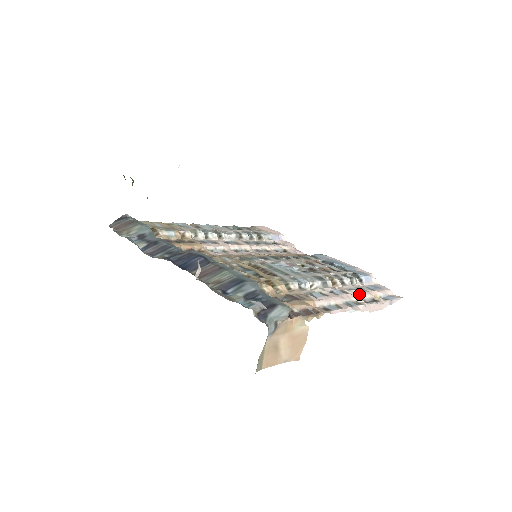
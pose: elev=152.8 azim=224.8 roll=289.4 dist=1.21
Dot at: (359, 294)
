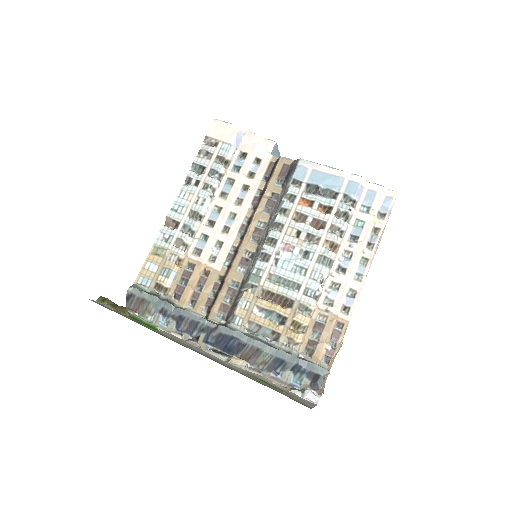
Dot at: (361, 244)
